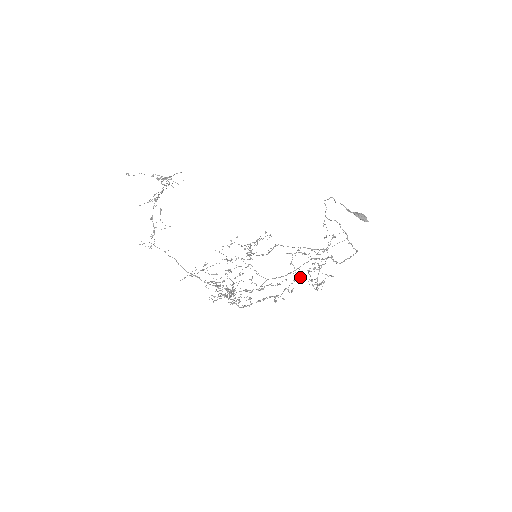
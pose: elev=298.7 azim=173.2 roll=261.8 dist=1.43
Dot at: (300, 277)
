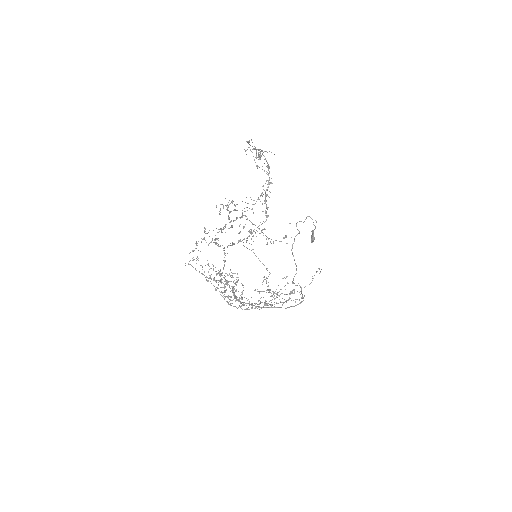
Dot at: occluded
